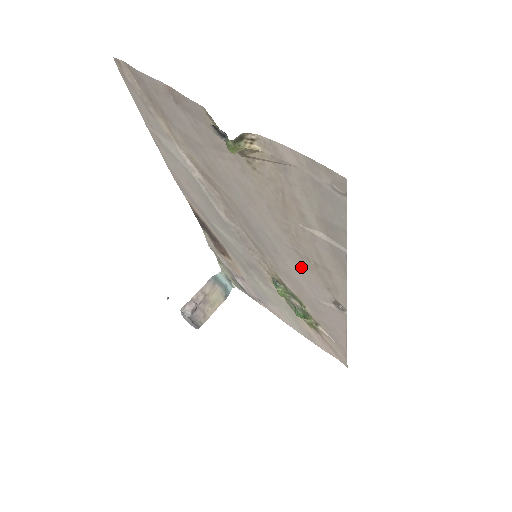
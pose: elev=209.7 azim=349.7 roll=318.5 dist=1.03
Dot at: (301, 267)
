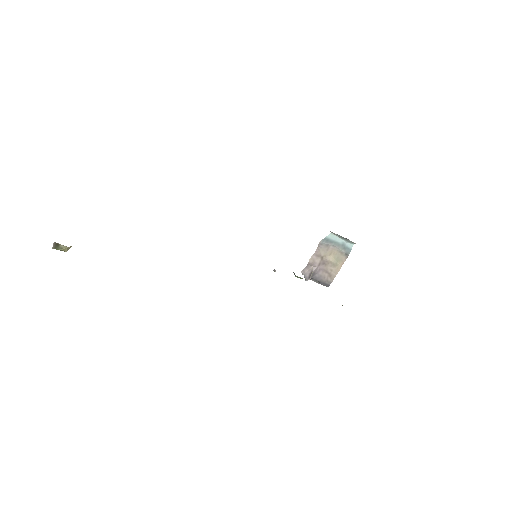
Dot at: occluded
